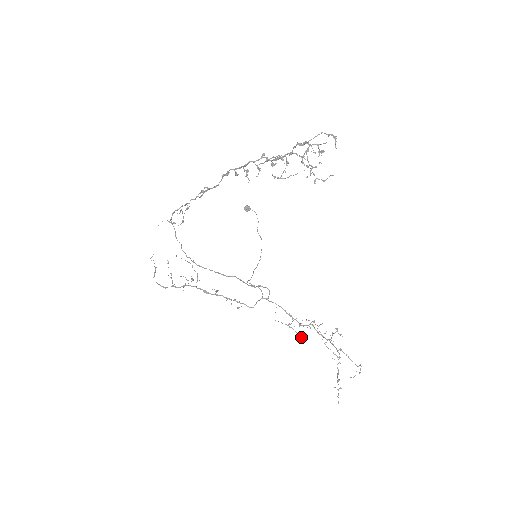
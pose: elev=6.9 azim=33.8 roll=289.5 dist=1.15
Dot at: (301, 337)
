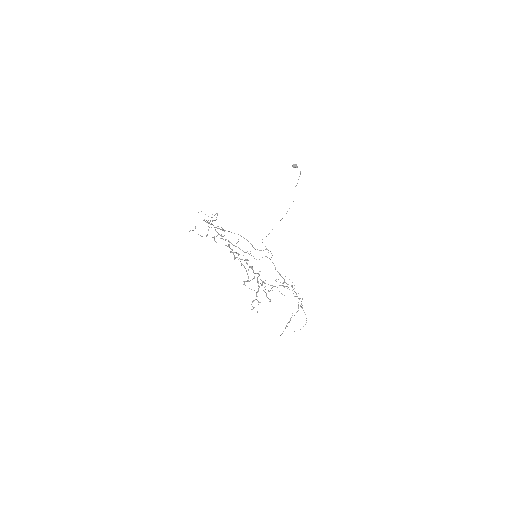
Dot at: (279, 291)
